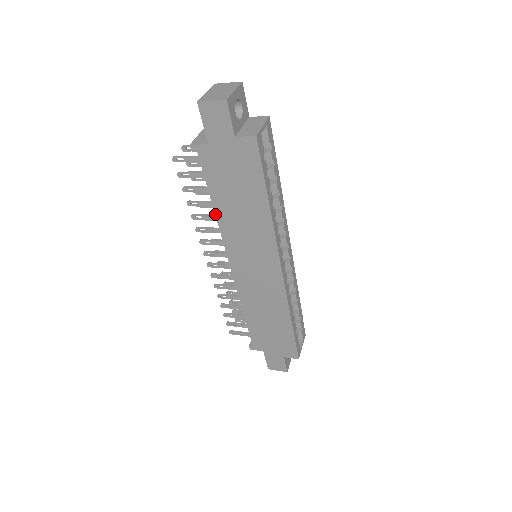
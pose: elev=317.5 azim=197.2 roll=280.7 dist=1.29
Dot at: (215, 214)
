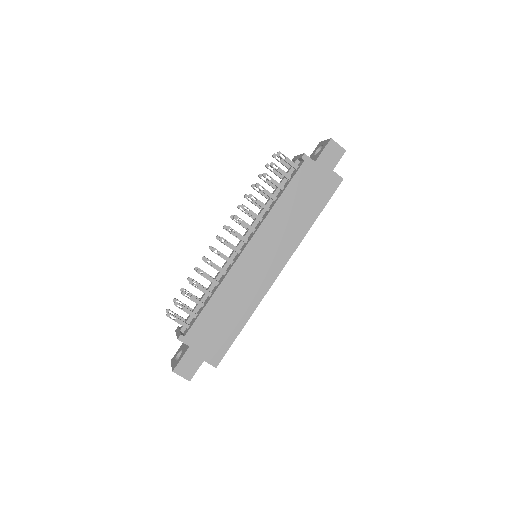
Dot at: (275, 203)
